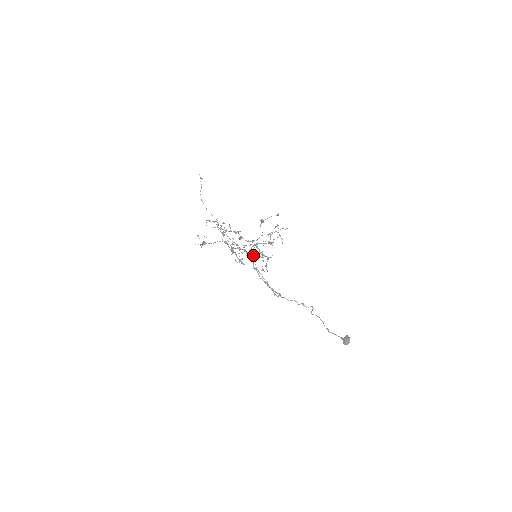
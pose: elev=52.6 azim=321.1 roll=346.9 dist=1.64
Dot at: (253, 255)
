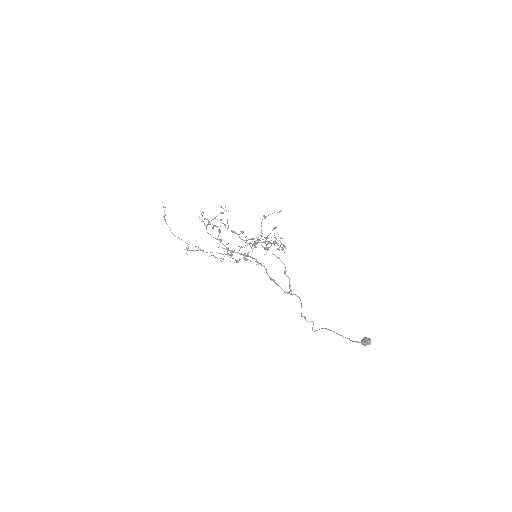
Dot at: occluded
